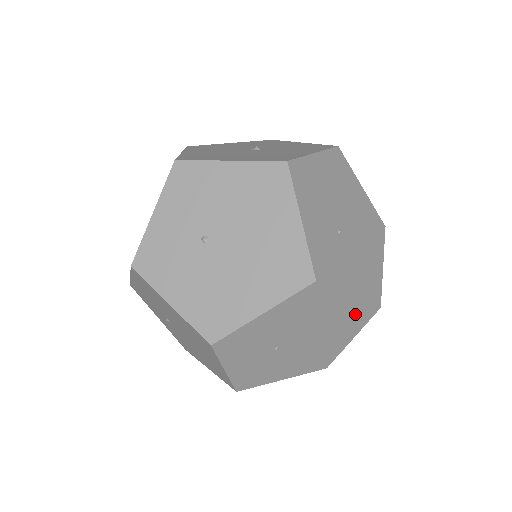
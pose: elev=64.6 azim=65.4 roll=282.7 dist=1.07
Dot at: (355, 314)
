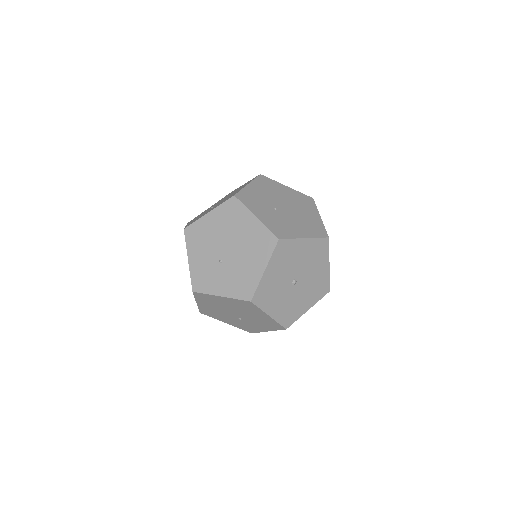
Dot at: (302, 199)
